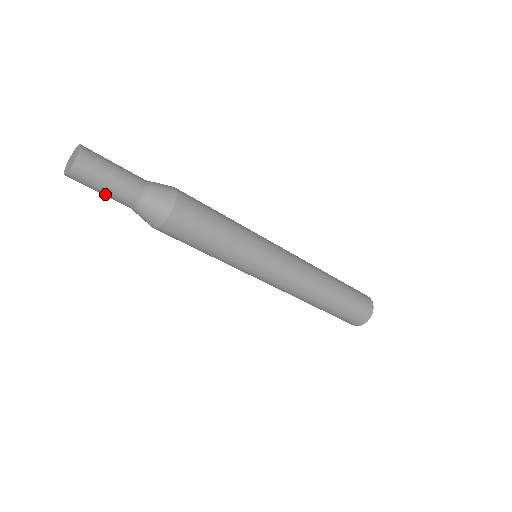
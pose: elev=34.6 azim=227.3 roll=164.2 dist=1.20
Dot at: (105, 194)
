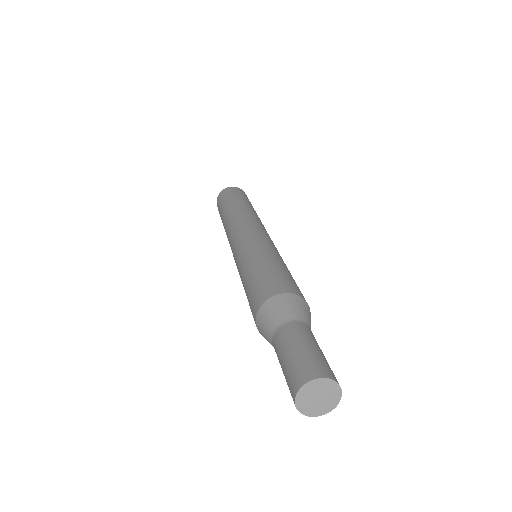
Dot at: occluded
